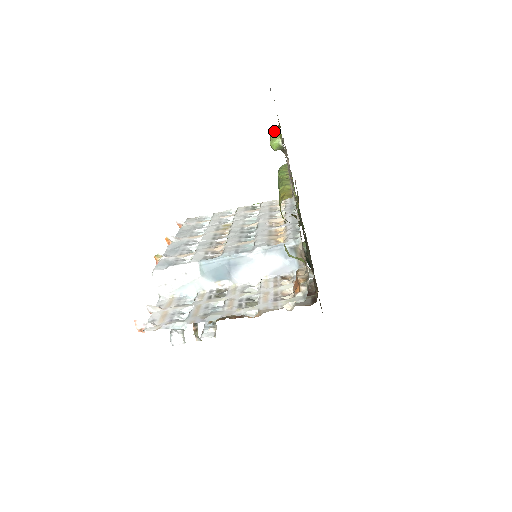
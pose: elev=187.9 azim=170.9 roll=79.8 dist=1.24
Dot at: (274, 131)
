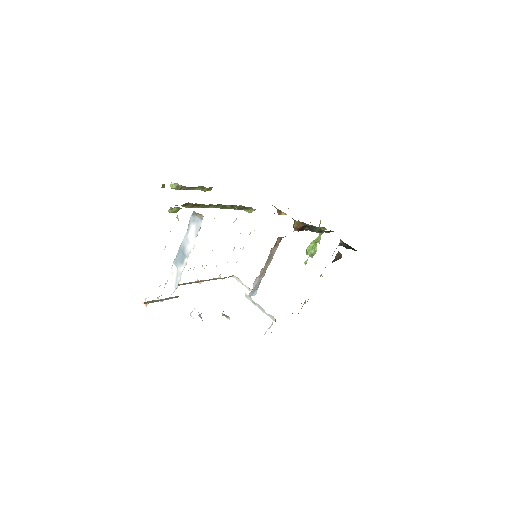
Dot at: occluded
